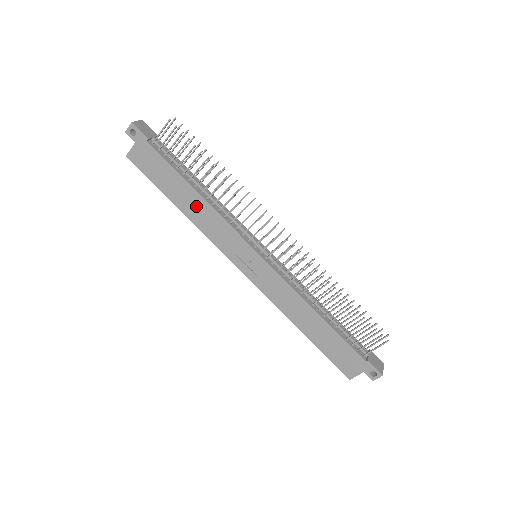
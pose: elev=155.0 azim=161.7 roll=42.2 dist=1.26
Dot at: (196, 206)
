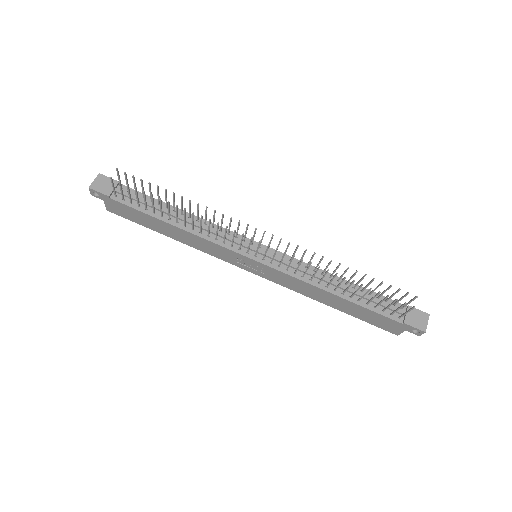
Dot at: (180, 234)
